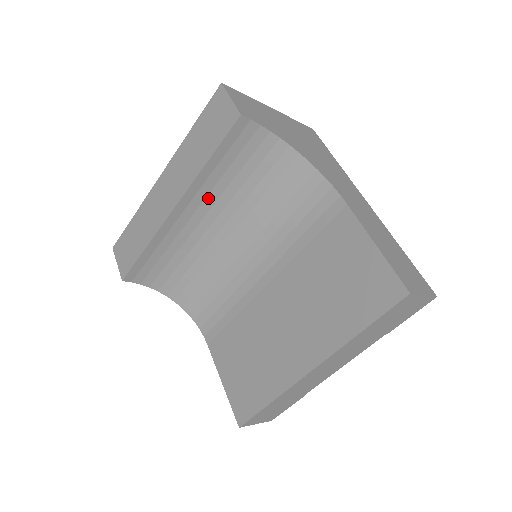
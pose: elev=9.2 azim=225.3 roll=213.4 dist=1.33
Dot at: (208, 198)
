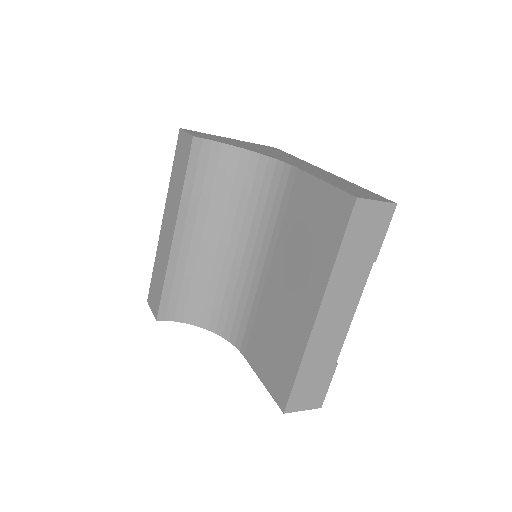
Dot at: (198, 218)
